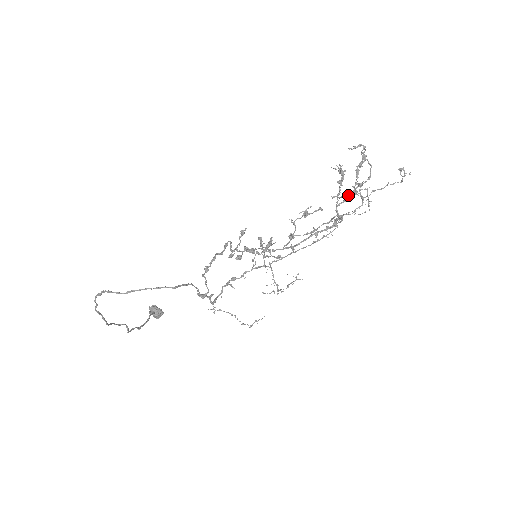
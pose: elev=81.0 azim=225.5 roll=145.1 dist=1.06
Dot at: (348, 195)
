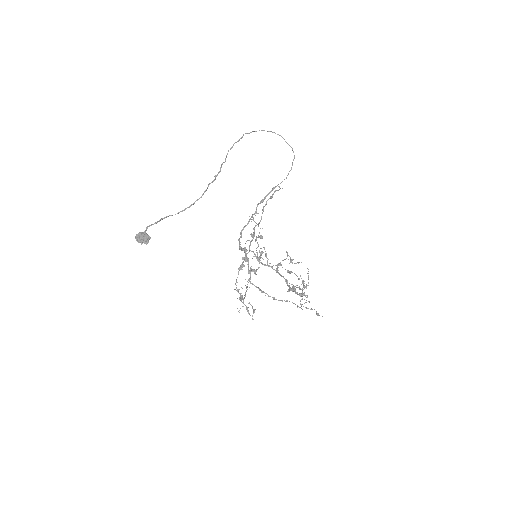
Dot at: (300, 289)
